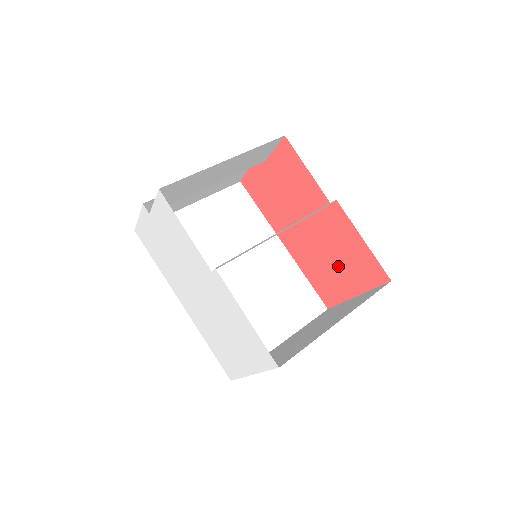
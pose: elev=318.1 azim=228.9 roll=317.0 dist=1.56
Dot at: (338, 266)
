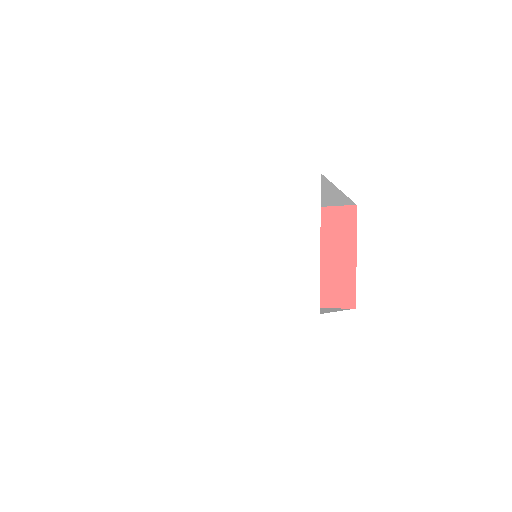
Dot at: (324, 254)
